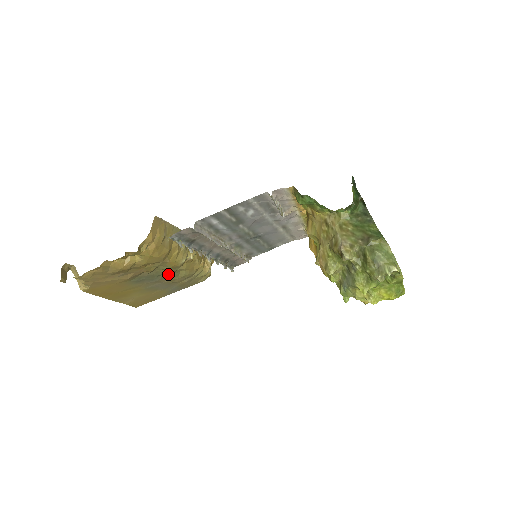
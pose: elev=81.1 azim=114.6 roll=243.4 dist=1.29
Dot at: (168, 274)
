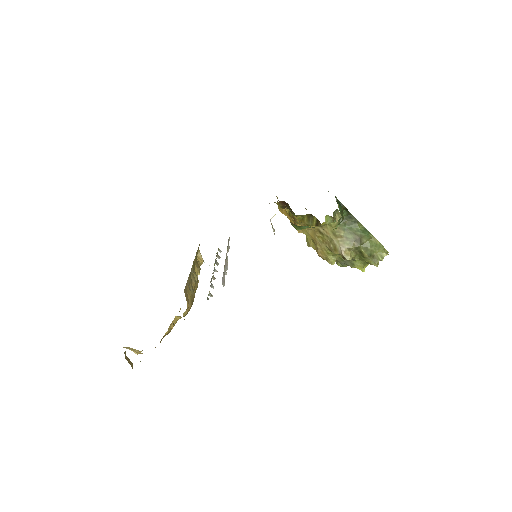
Dot at: occluded
